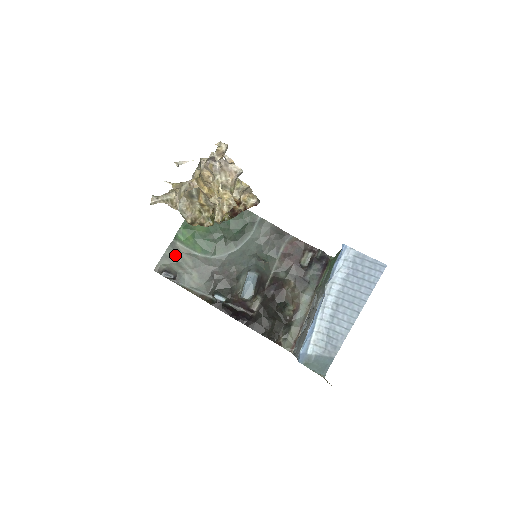
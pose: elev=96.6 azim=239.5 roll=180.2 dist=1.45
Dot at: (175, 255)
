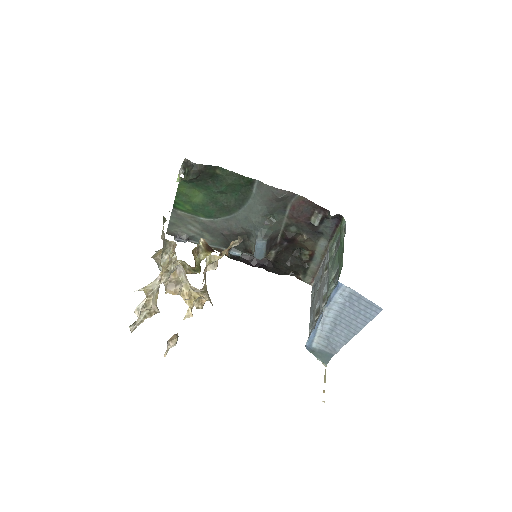
Dot at: (180, 221)
